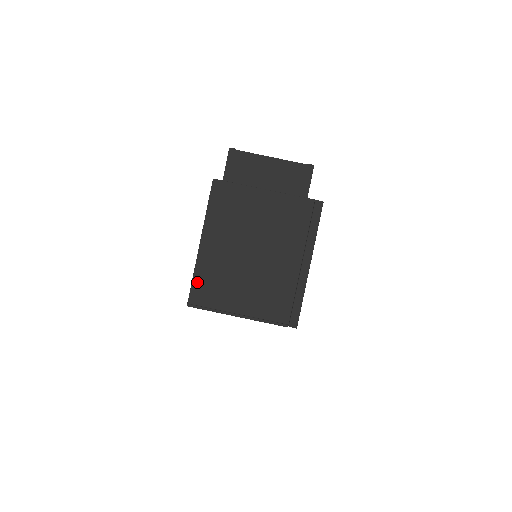
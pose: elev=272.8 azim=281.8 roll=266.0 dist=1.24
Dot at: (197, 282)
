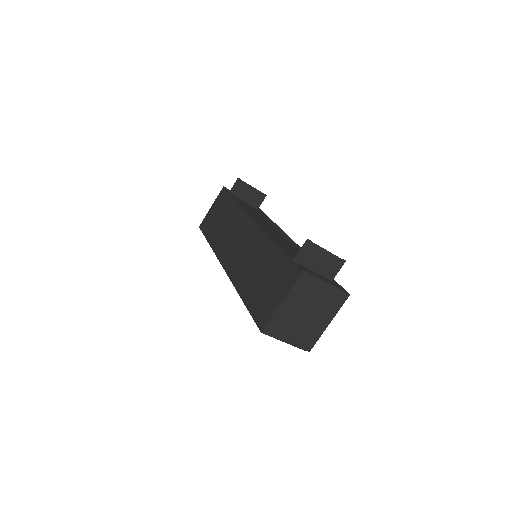
Dot at: (272, 322)
